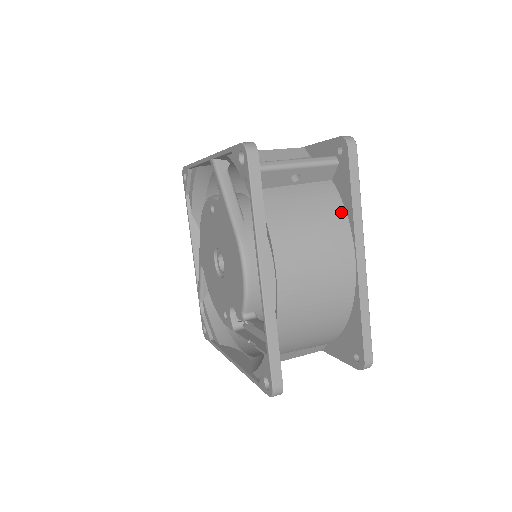
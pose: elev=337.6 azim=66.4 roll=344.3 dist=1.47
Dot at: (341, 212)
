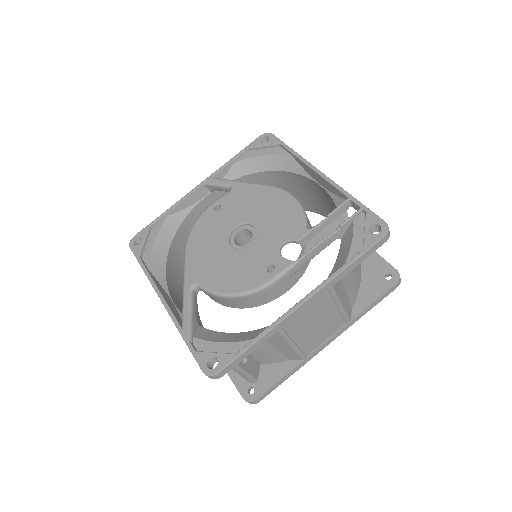
Dot at: occluded
